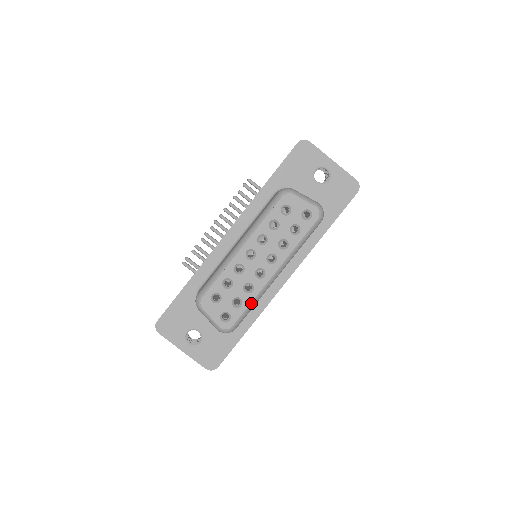
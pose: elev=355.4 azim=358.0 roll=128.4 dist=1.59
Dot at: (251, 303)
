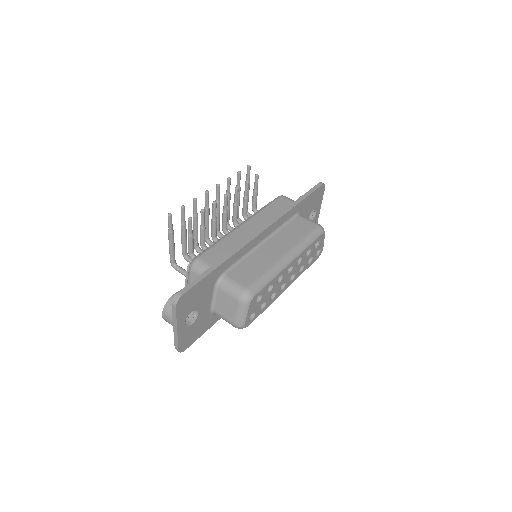
Dot at: (266, 308)
